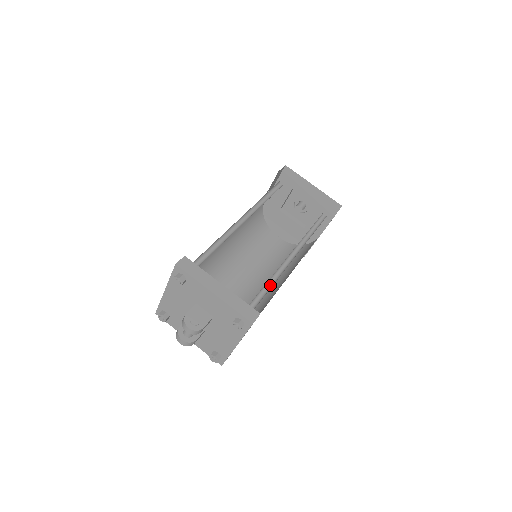
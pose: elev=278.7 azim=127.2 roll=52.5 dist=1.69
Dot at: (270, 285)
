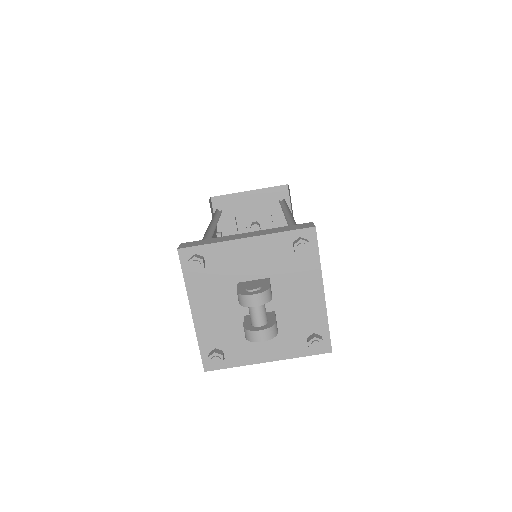
Dot at: occluded
